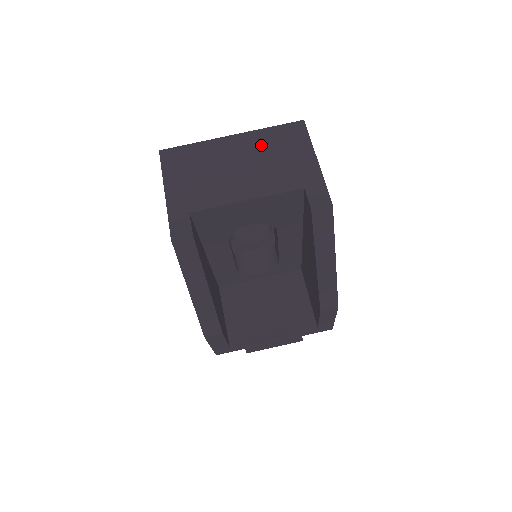
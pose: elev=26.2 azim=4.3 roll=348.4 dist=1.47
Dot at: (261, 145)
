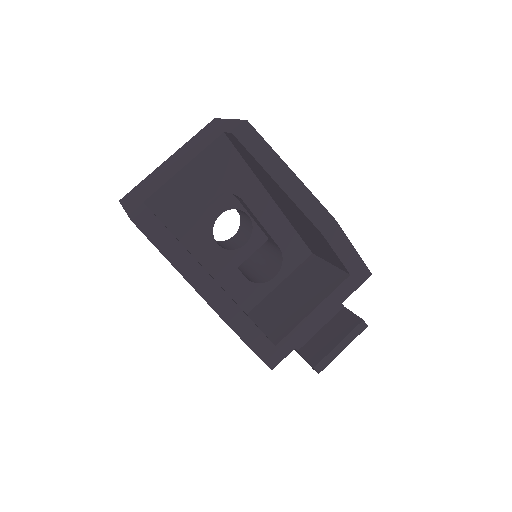
Dot at: (188, 146)
